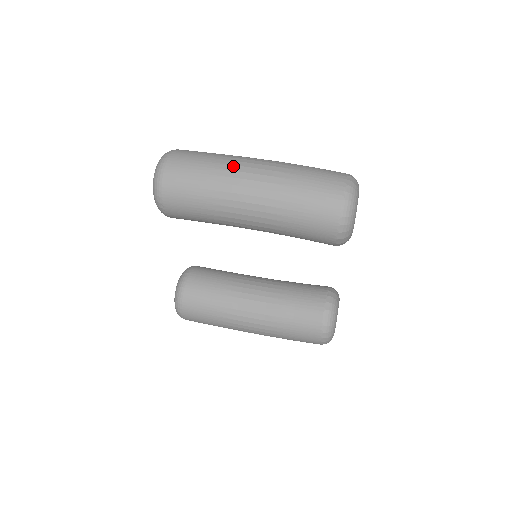
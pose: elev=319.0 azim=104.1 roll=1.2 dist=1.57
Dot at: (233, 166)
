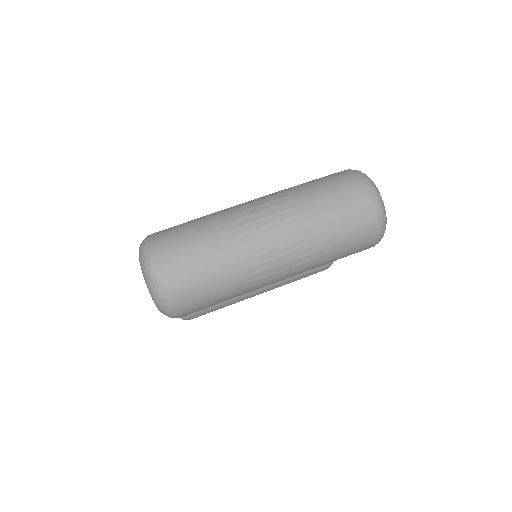
Dot at: (250, 251)
